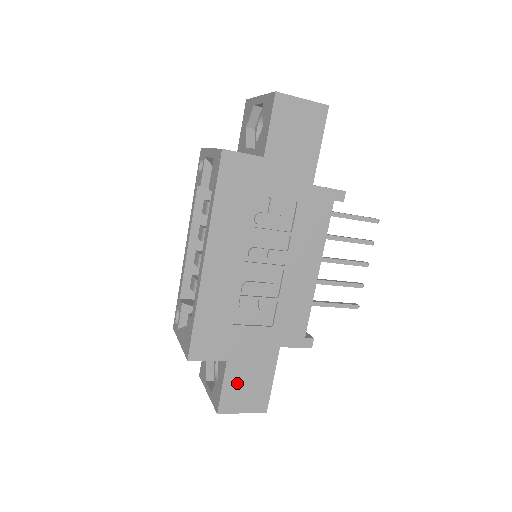
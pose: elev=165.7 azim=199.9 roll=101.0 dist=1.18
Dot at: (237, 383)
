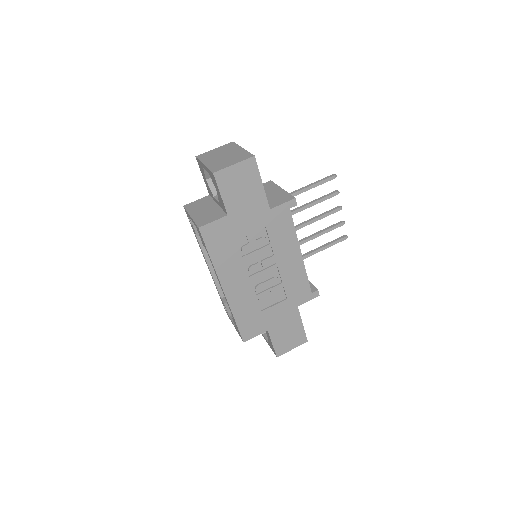
Dot at: (280, 337)
